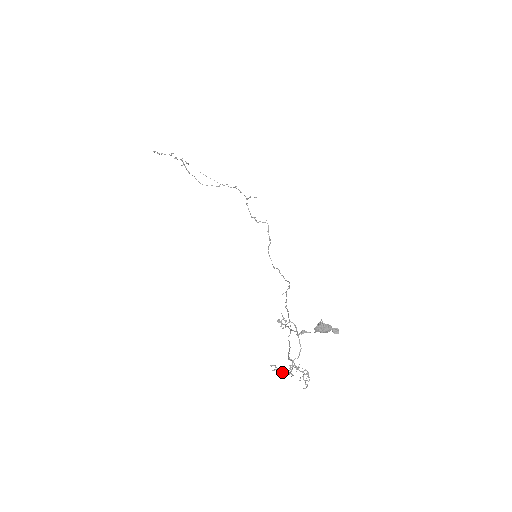
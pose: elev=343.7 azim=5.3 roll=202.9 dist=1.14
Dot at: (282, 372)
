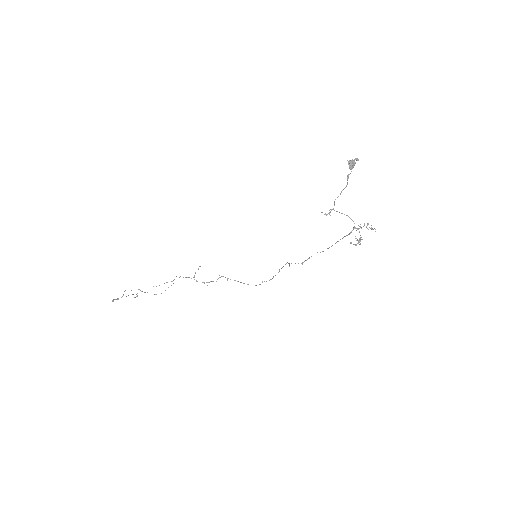
Dot at: occluded
